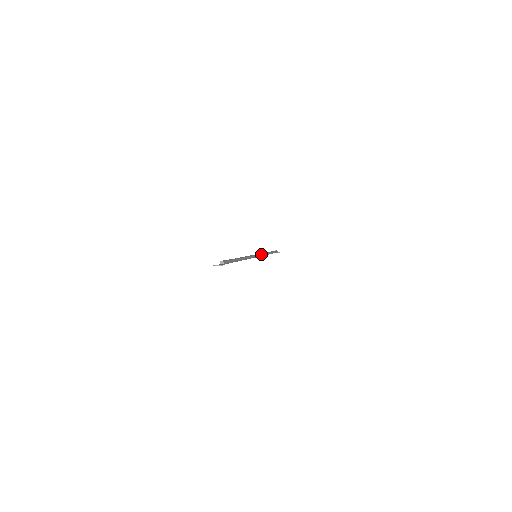
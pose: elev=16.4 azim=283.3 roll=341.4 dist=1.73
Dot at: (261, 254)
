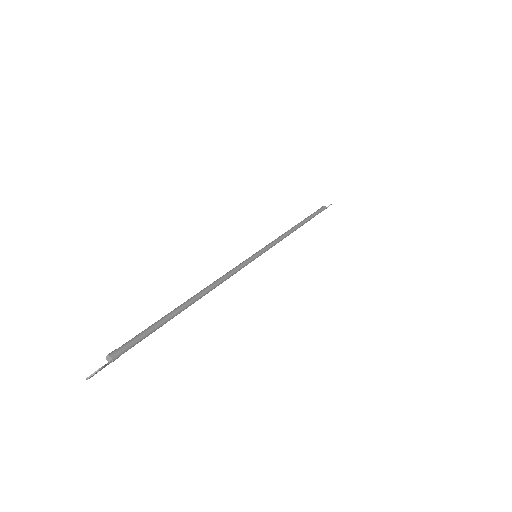
Dot at: (271, 243)
